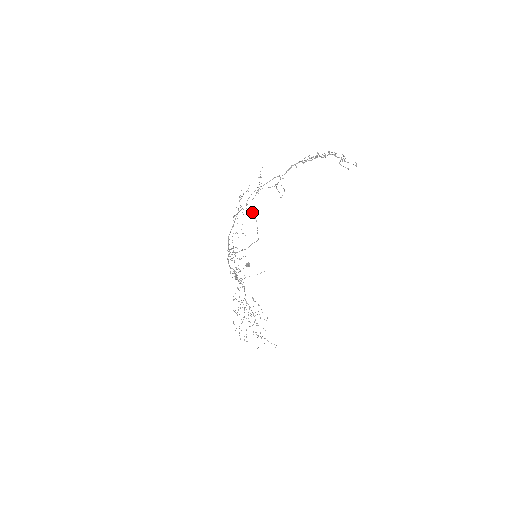
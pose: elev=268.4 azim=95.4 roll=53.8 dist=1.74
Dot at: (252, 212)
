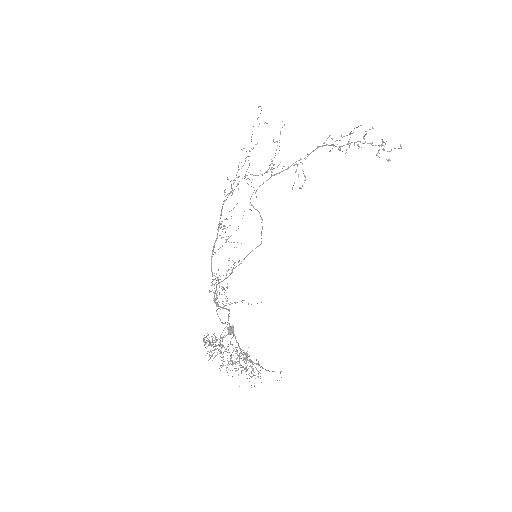
Dot at: occluded
